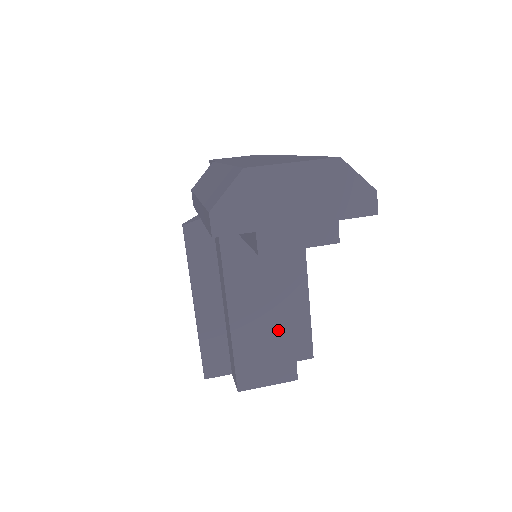
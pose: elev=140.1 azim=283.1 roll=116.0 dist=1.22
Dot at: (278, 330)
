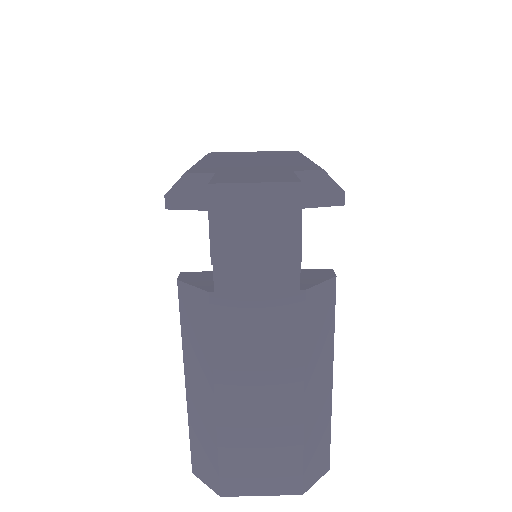
Dot at: occluded
